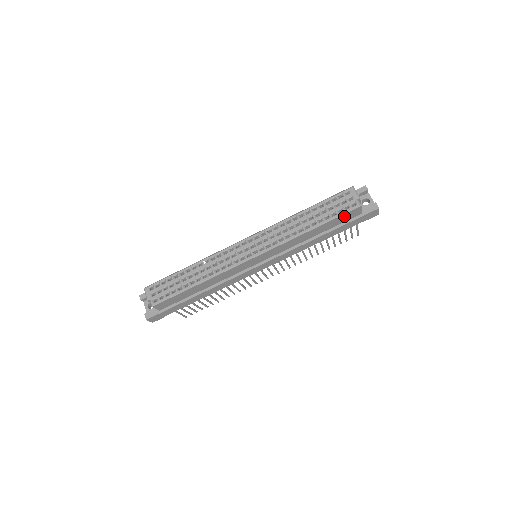
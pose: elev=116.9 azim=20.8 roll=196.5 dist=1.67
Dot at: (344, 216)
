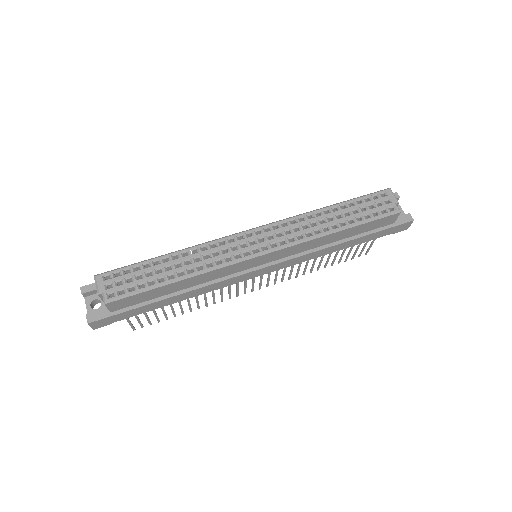
Dot at: (378, 221)
